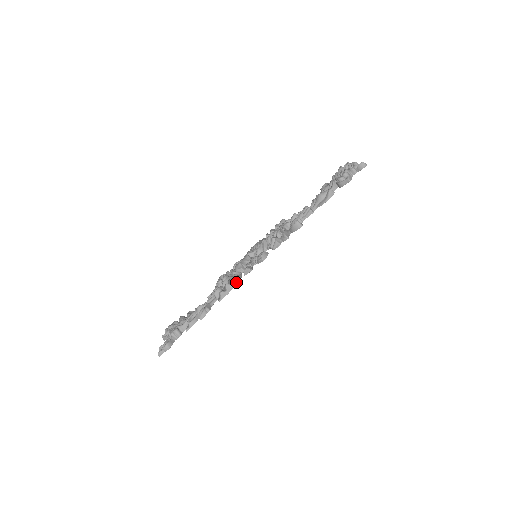
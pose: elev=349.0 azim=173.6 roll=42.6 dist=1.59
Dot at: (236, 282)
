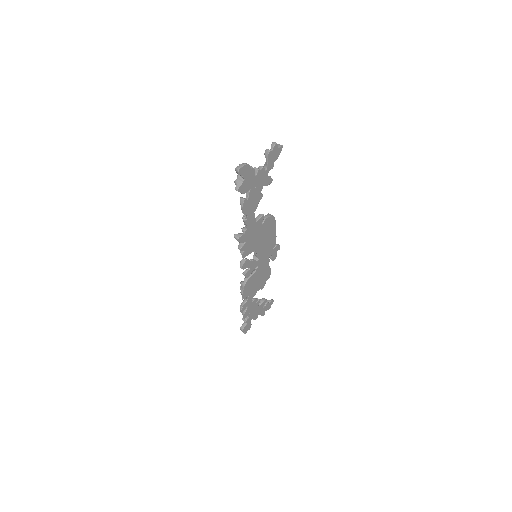
Dot at: (243, 284)
